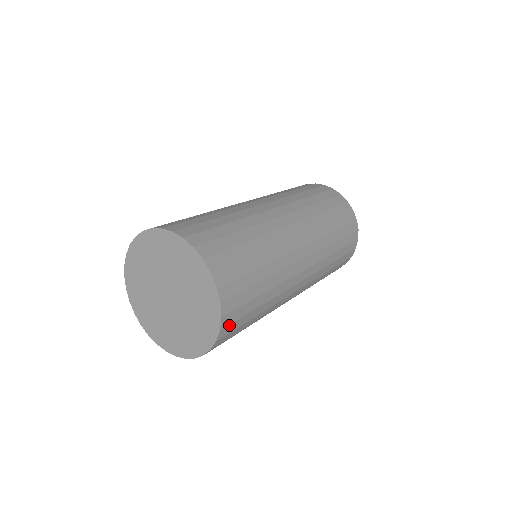
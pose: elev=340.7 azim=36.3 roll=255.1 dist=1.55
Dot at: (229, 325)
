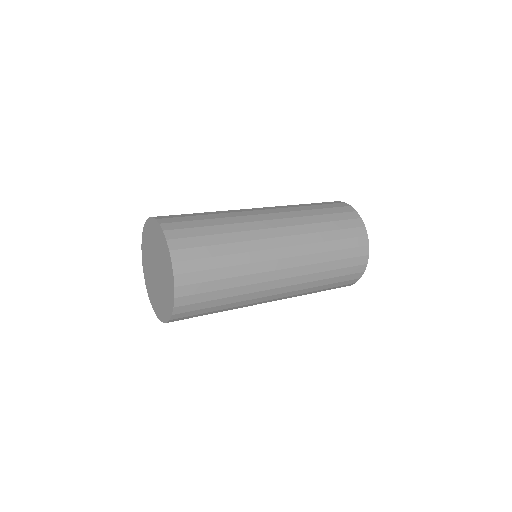
Dot at: (183, 313)
